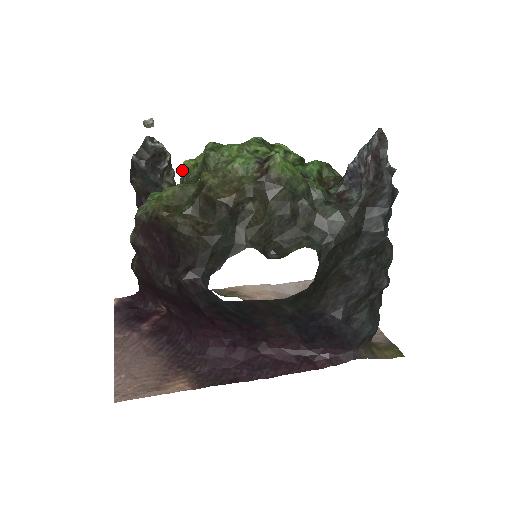
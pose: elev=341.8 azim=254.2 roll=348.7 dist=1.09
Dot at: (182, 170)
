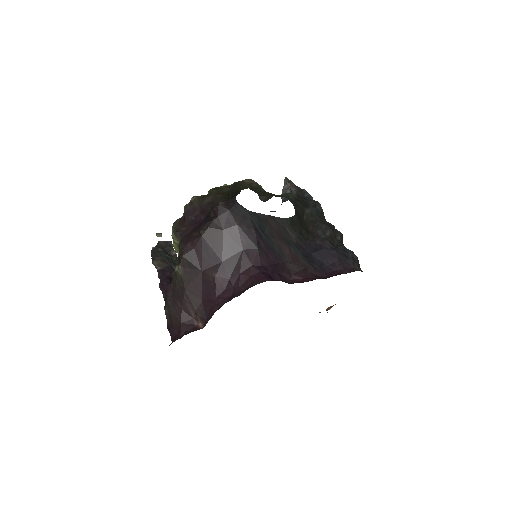
Dot at: occluded
